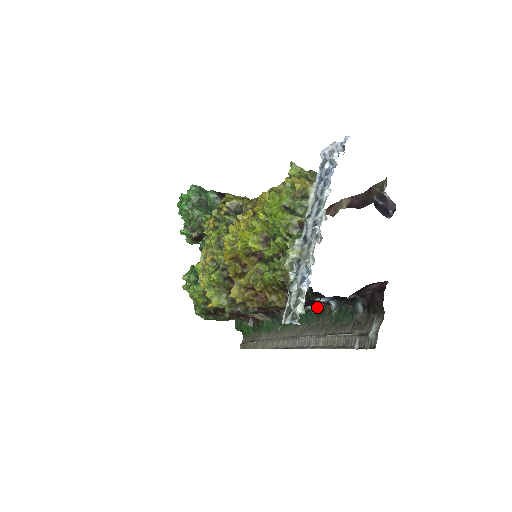
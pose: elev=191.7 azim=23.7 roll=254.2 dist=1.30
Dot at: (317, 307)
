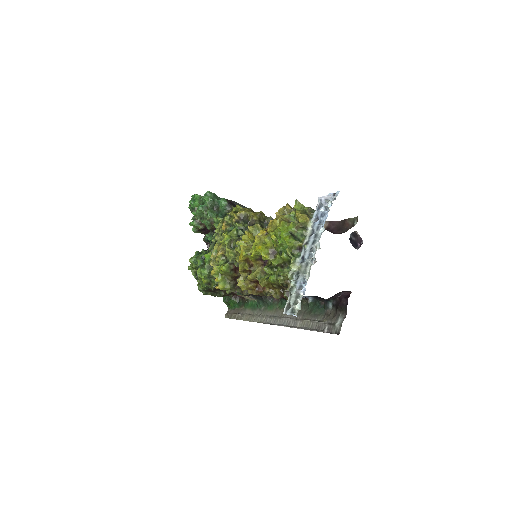
Dot at: occluded
